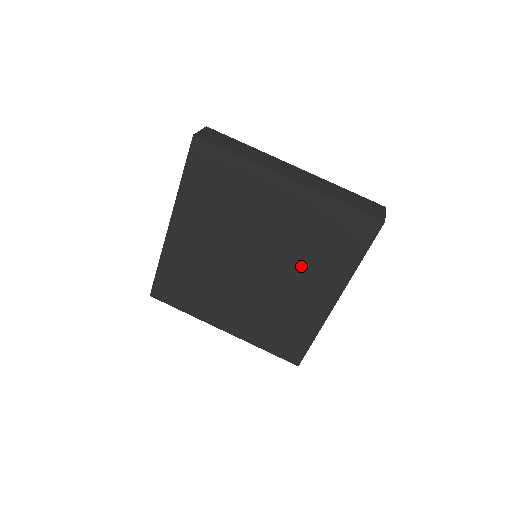
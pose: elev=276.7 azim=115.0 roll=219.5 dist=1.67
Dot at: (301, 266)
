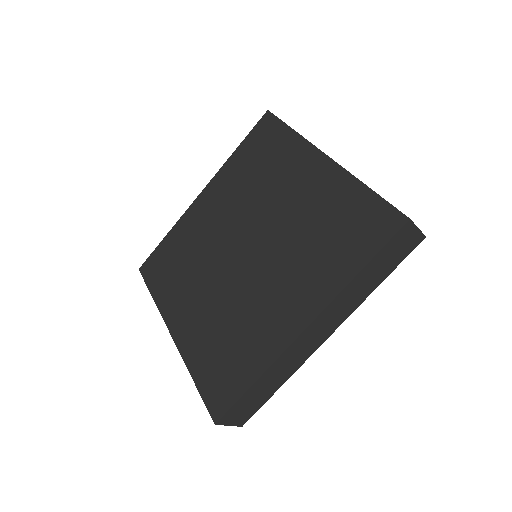
Dot at: (291, 263)
